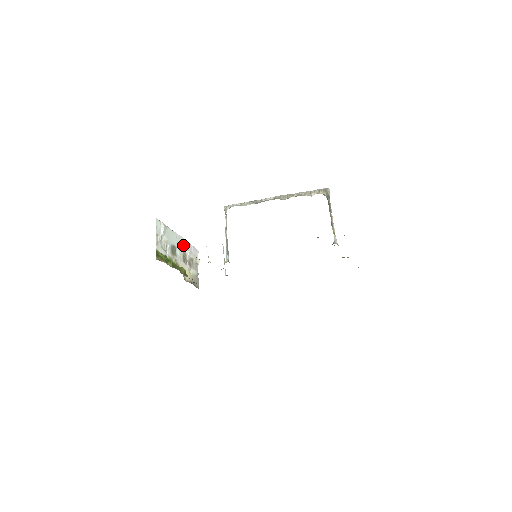
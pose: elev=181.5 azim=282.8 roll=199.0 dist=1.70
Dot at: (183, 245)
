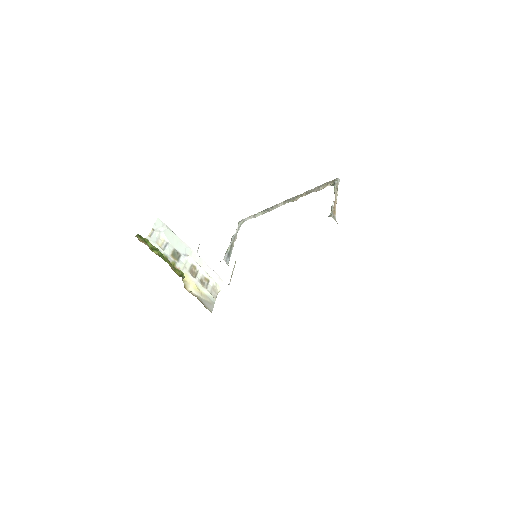
Dot at: (195, 260)
